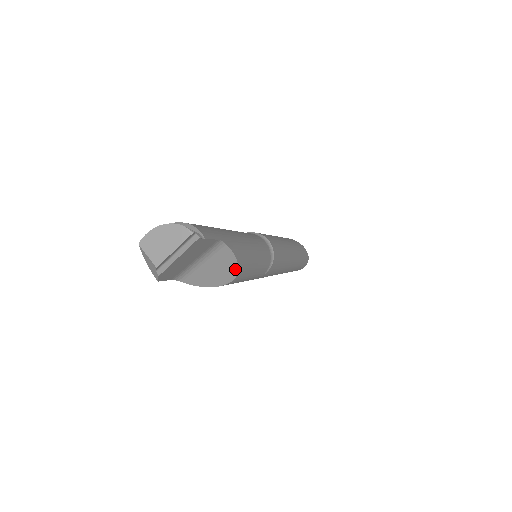
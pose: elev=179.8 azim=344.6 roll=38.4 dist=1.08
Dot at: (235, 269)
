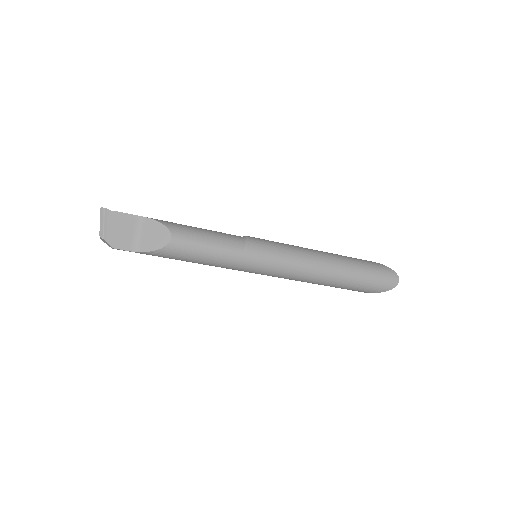
Dot at: (166, 229)
